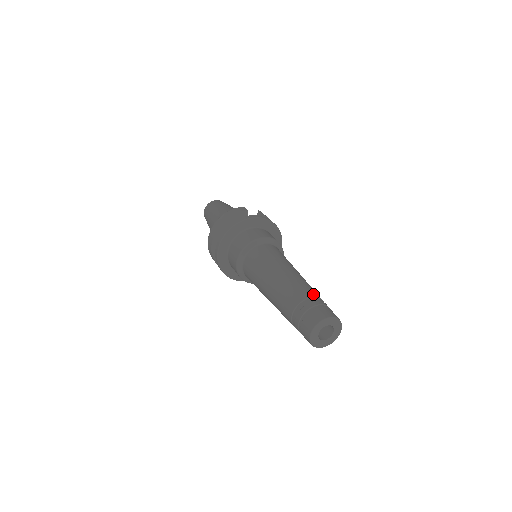
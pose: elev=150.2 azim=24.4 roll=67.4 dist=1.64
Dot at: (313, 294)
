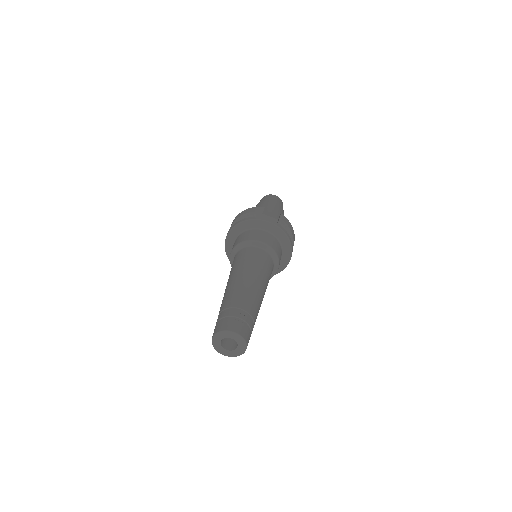
Dot at: (241, 305)
